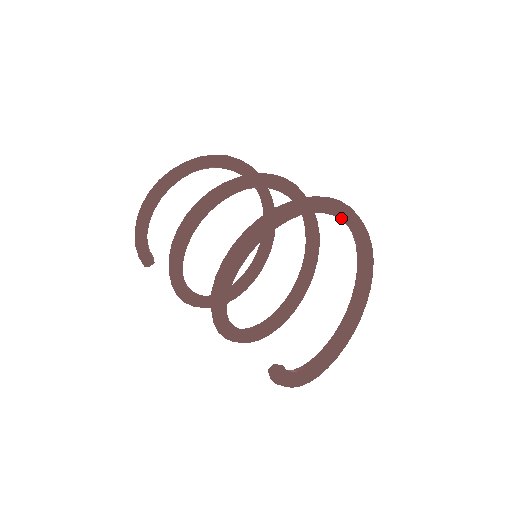
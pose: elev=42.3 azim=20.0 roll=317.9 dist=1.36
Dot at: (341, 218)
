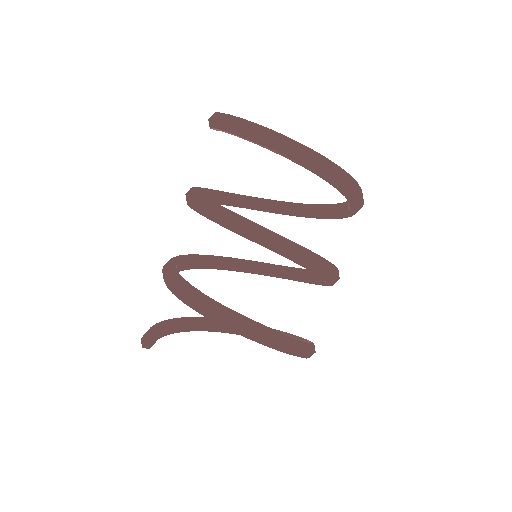
Dot at: occluded
